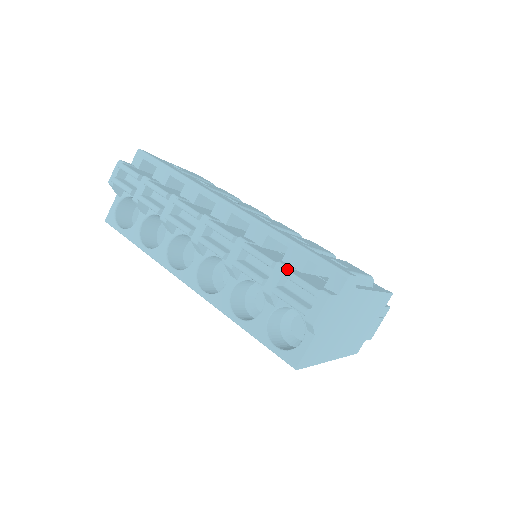
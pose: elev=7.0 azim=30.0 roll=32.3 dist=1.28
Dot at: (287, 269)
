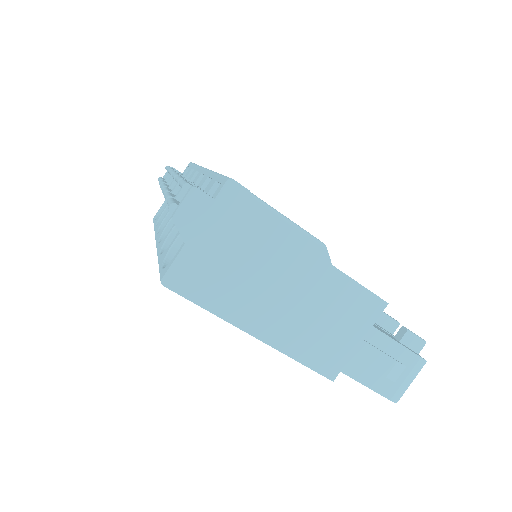
Dot at: (185, 180)
